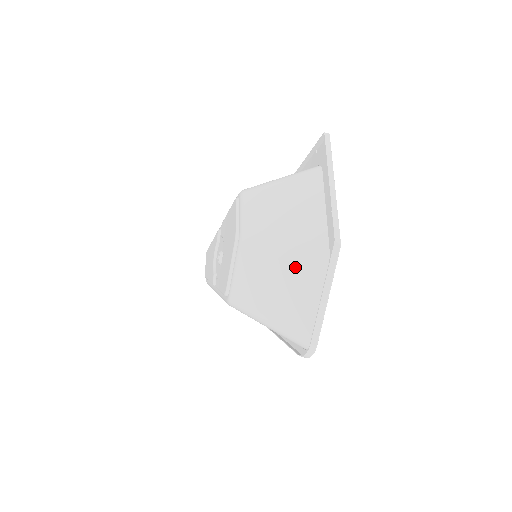
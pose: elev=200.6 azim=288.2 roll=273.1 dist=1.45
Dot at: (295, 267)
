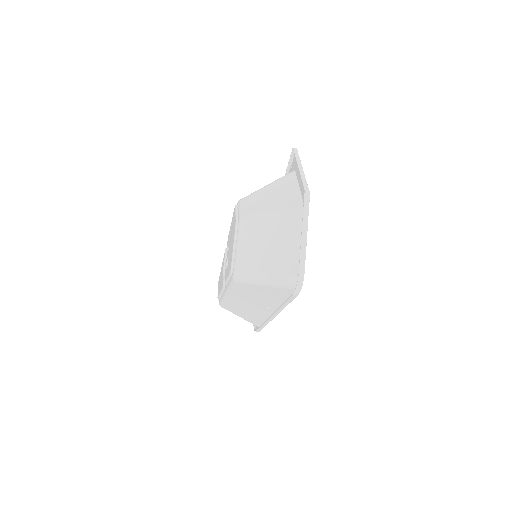
Dot at: (281, 225)
